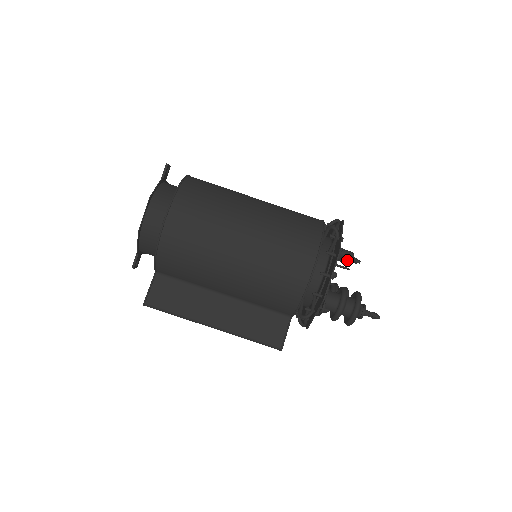
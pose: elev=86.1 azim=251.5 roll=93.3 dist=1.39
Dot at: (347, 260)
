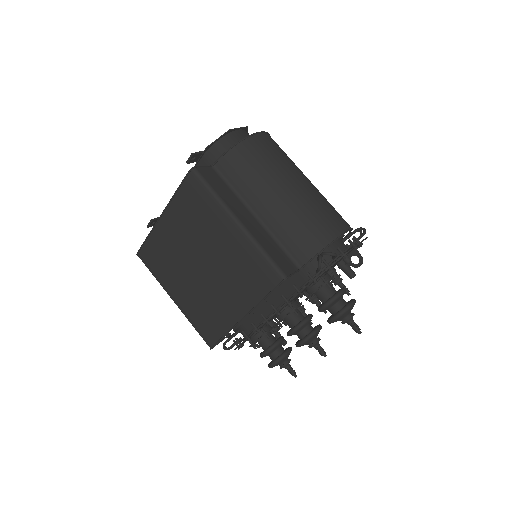
Dot at: (342, 286)
